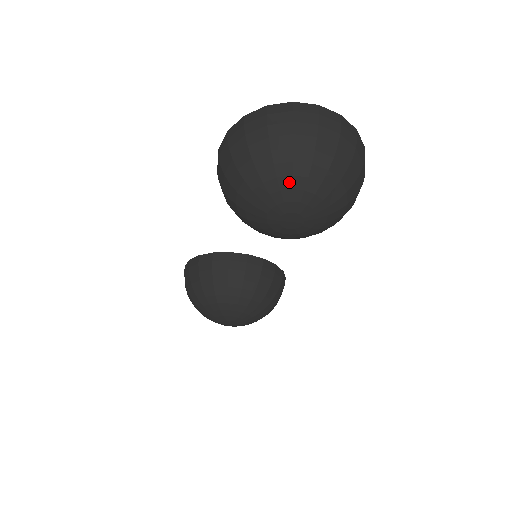
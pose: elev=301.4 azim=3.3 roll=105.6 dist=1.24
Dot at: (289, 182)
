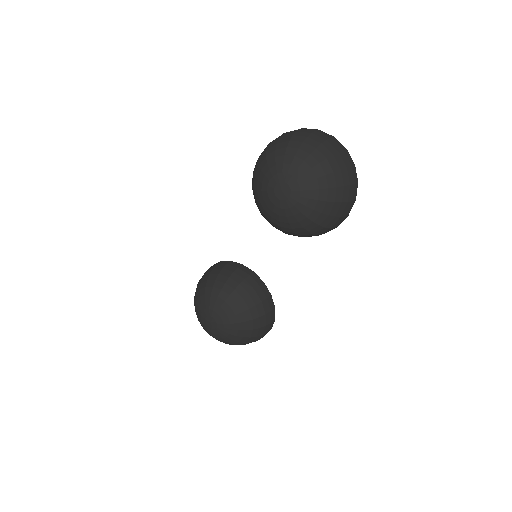
Dot at: (291, 159)
